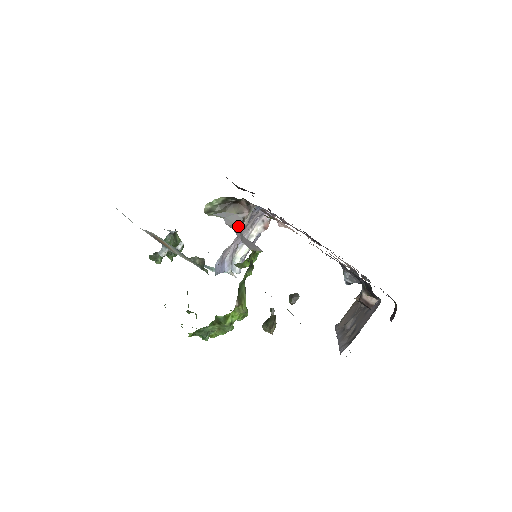
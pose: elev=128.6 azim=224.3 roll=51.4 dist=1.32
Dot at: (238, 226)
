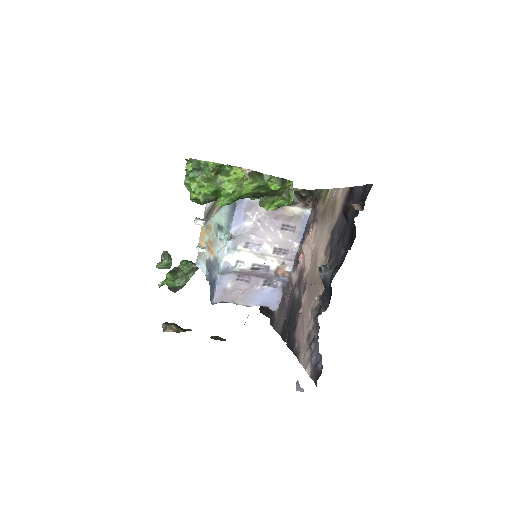
Dot at: occluded
